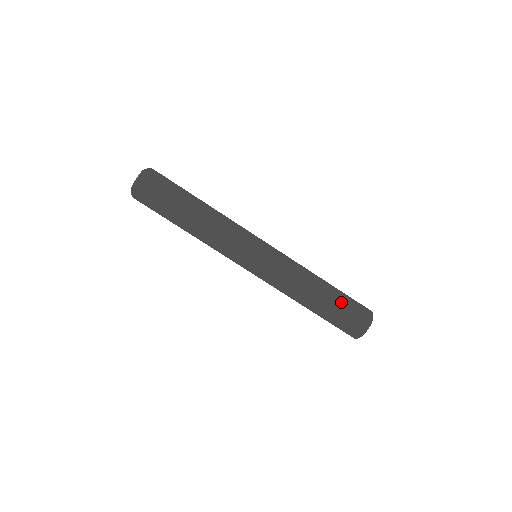
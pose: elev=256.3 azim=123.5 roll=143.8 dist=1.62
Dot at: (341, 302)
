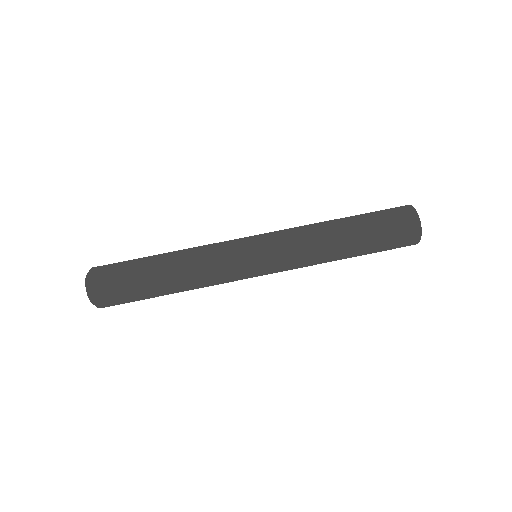
Dot at: (371, 223)
